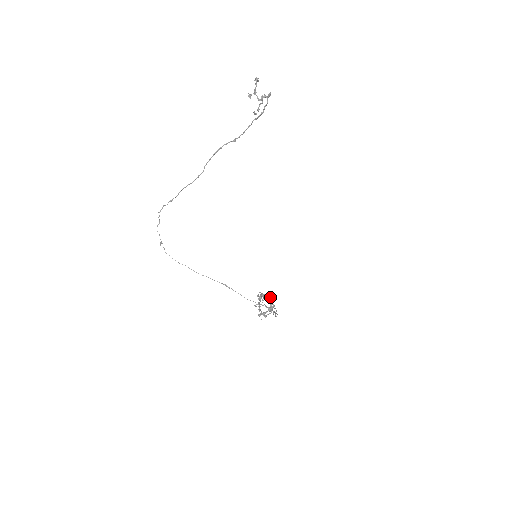
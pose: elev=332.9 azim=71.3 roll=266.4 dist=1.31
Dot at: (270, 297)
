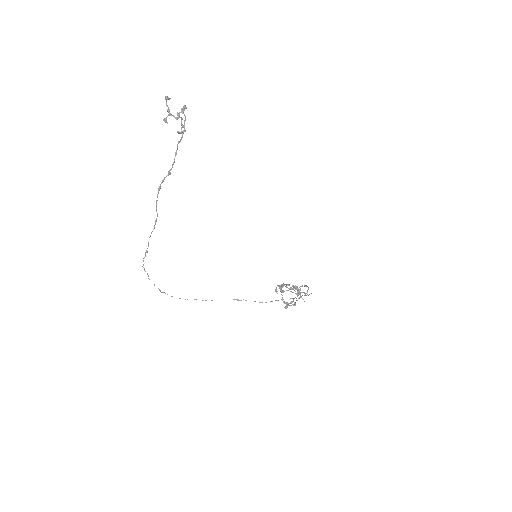
Dot at: occluded
